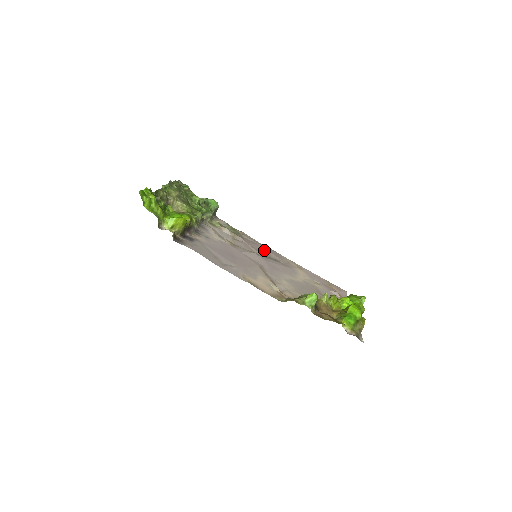
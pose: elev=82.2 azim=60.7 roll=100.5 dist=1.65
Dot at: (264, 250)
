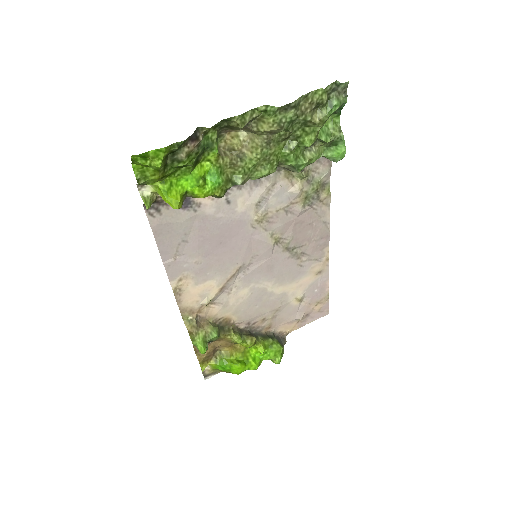
Dot at: (310, 235)
